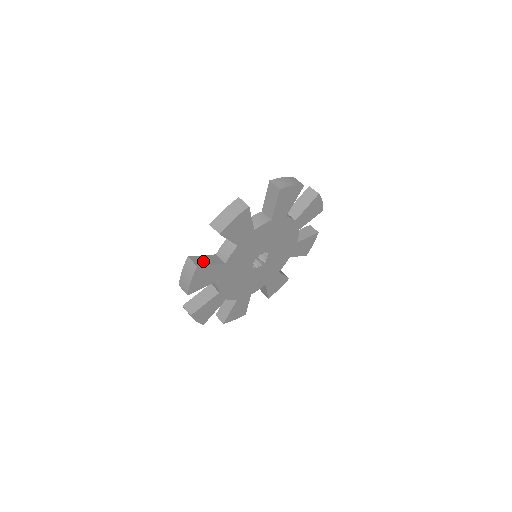
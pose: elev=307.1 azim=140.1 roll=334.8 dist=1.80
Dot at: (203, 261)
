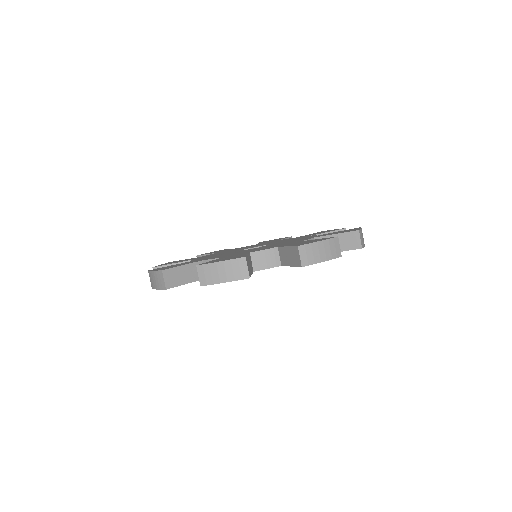
Dot at: occluded
